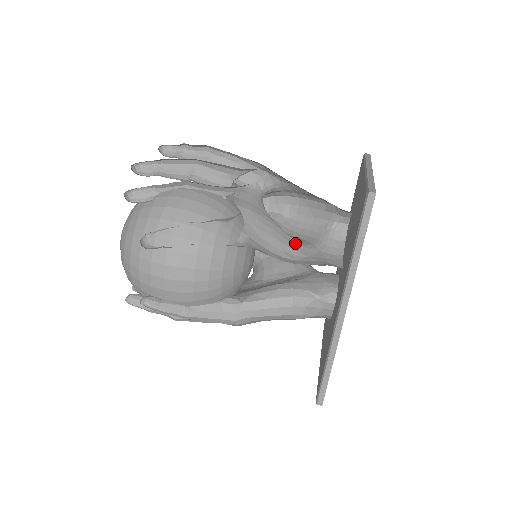
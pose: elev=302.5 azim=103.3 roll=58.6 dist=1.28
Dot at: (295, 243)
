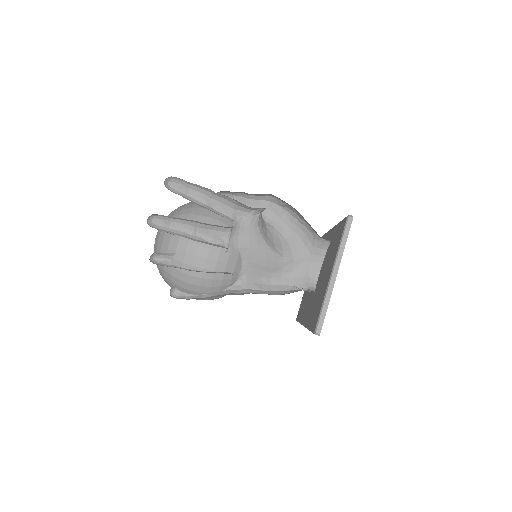
Dot at: (284, 261)
